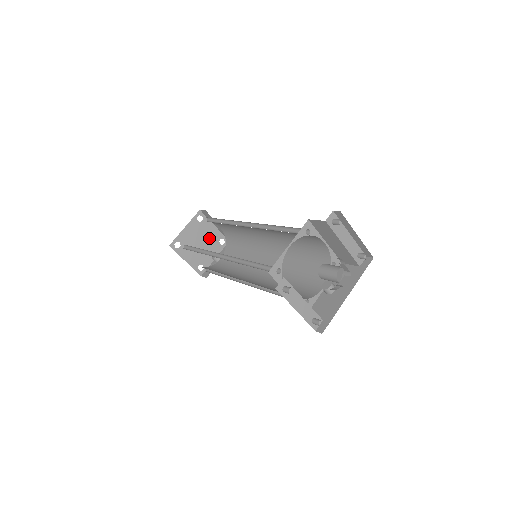
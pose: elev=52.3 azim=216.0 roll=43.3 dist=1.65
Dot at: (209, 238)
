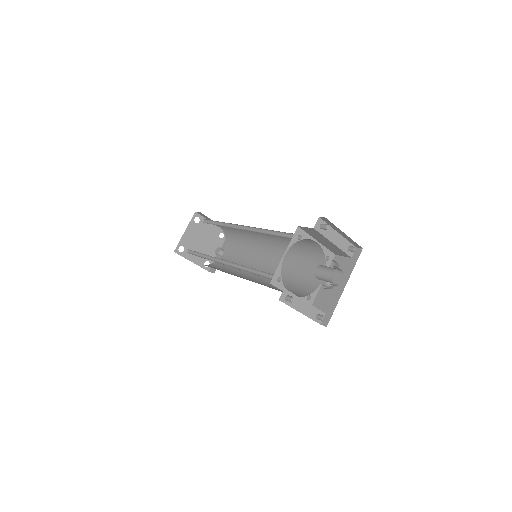
Dot at: (209, 235)
